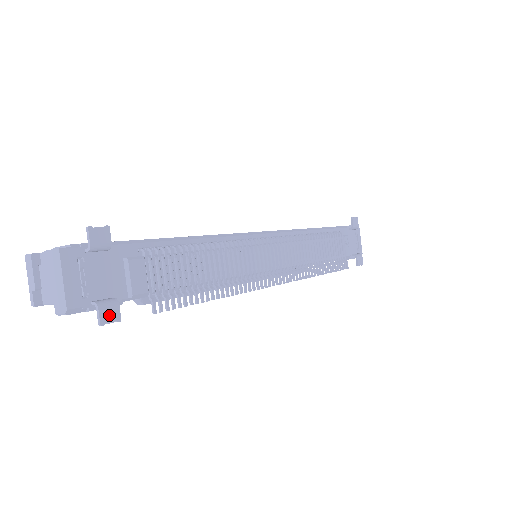
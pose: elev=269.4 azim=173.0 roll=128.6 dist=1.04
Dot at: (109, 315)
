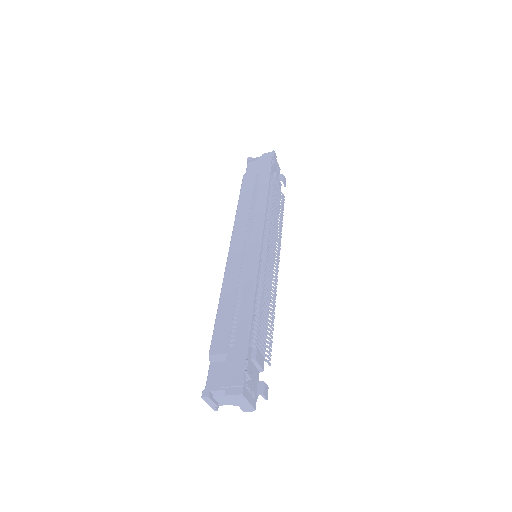
Dot at: (266, 392)
